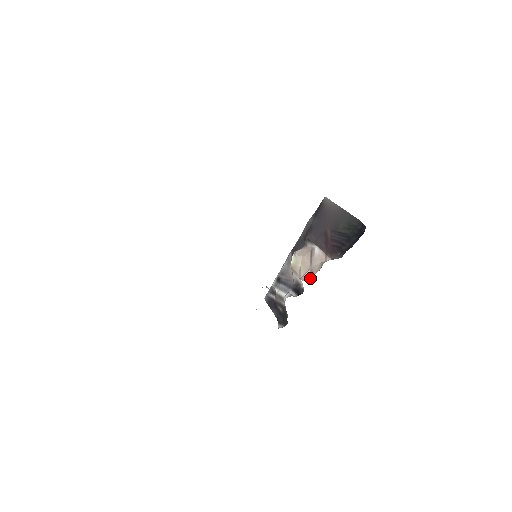
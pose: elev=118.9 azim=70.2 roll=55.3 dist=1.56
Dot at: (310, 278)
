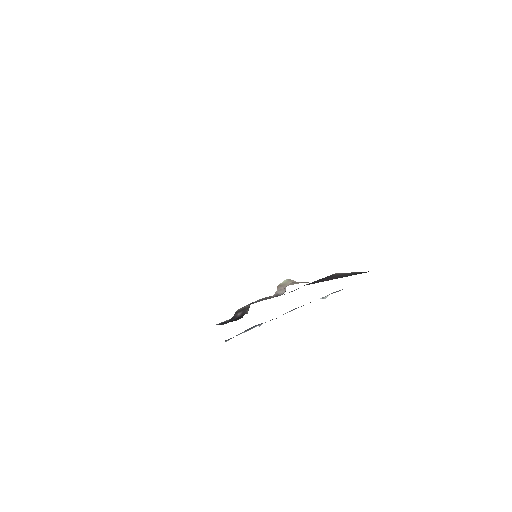
Dot at: occluded
